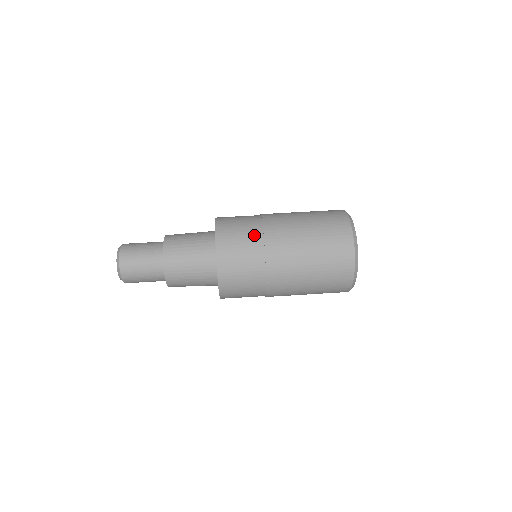
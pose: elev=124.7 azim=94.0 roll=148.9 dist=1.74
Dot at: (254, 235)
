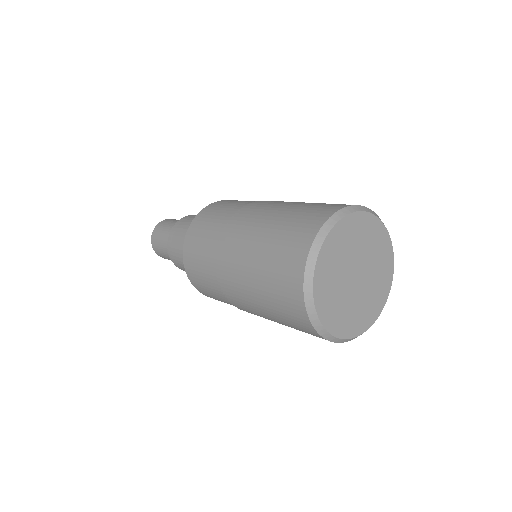
Dot at: (246, 202)
